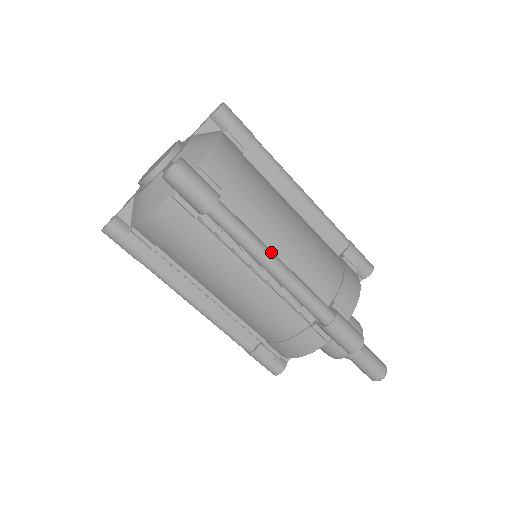
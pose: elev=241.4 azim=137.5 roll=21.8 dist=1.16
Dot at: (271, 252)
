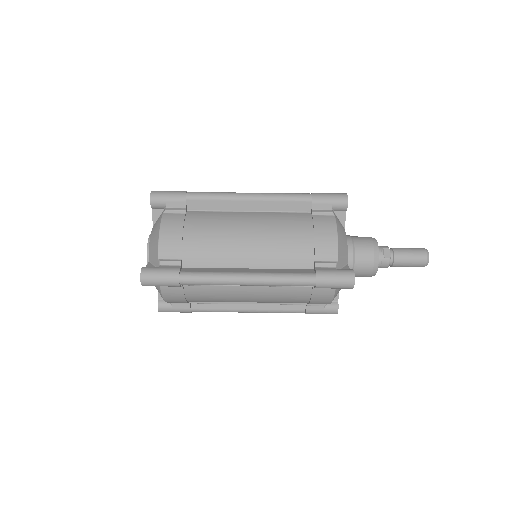
Dot at: (236, 275)
